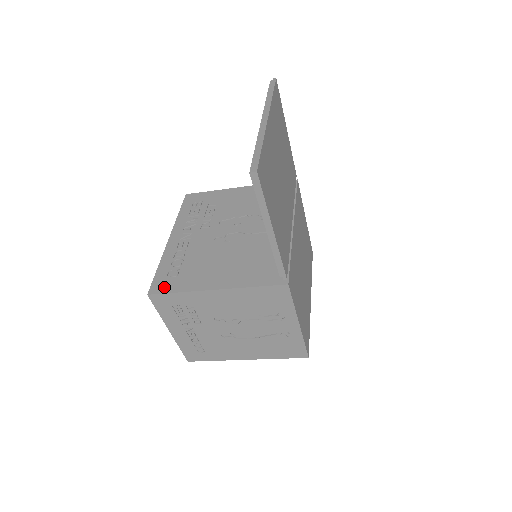
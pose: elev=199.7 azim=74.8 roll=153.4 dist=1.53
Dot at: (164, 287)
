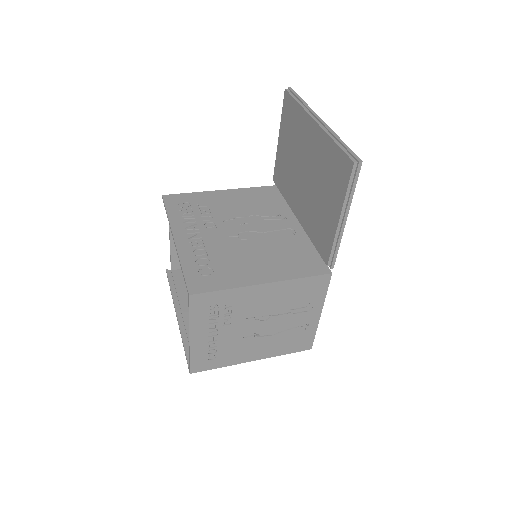
Dot at: (205, 286)
